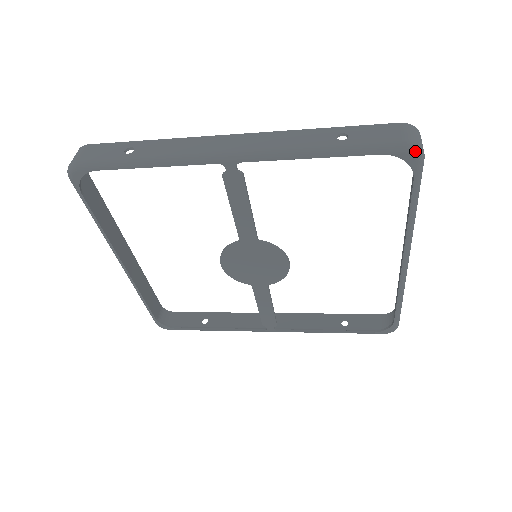
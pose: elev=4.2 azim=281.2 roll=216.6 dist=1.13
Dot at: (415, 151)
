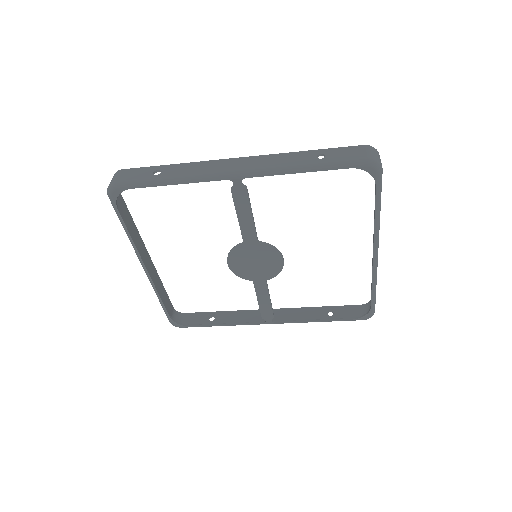
Dot at: (375, 165)
